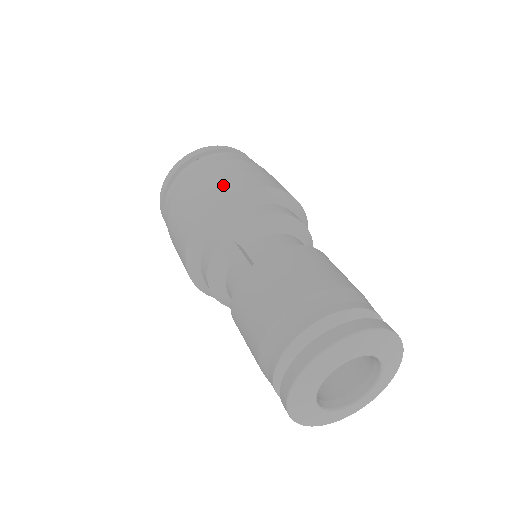
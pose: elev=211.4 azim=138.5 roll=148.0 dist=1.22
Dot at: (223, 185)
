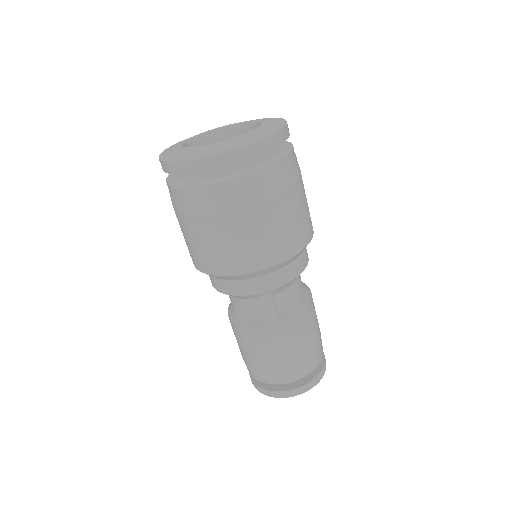
Dot at: (286, 240)
